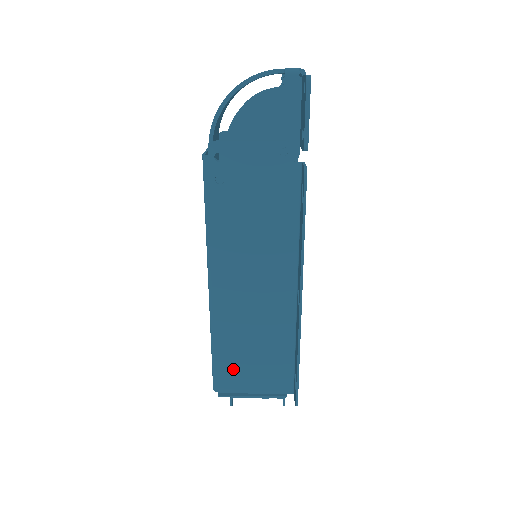
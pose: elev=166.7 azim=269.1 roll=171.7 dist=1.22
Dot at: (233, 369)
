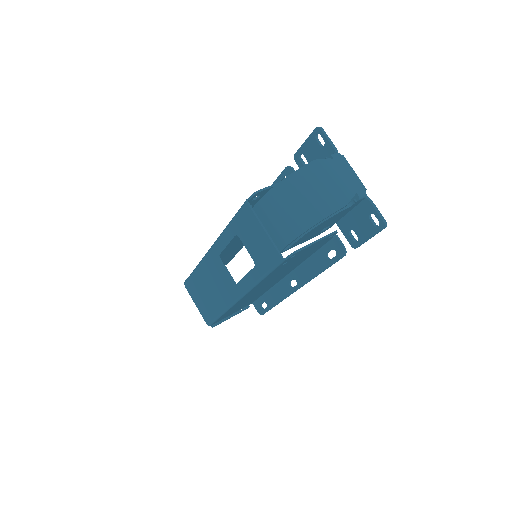
Dot at: occluded
